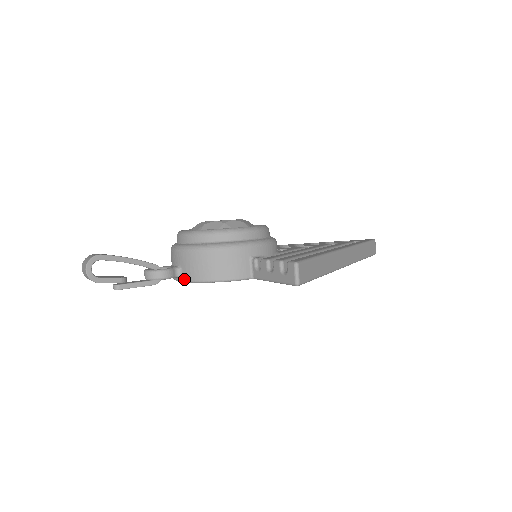
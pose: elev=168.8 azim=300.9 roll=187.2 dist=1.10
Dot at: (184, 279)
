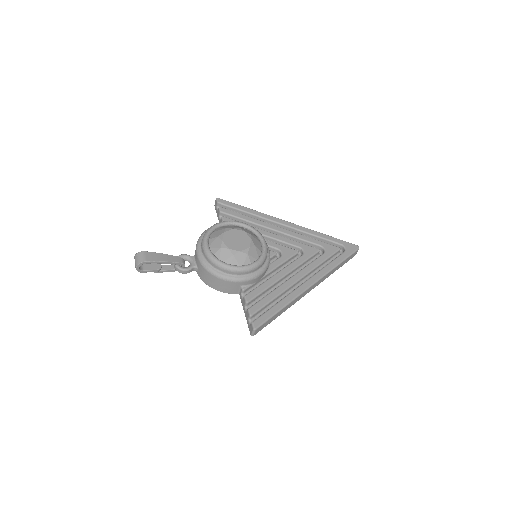
Dot at: (198, 274)
